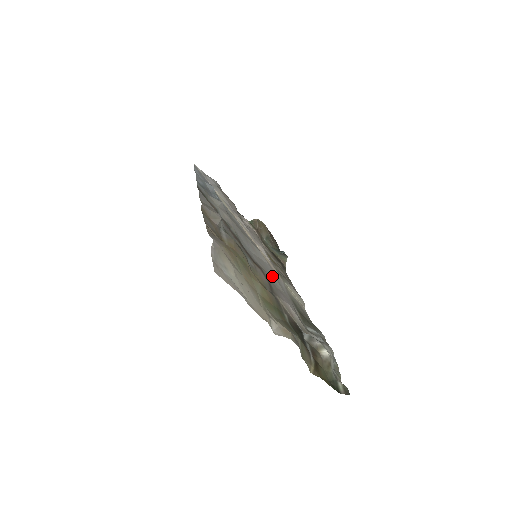
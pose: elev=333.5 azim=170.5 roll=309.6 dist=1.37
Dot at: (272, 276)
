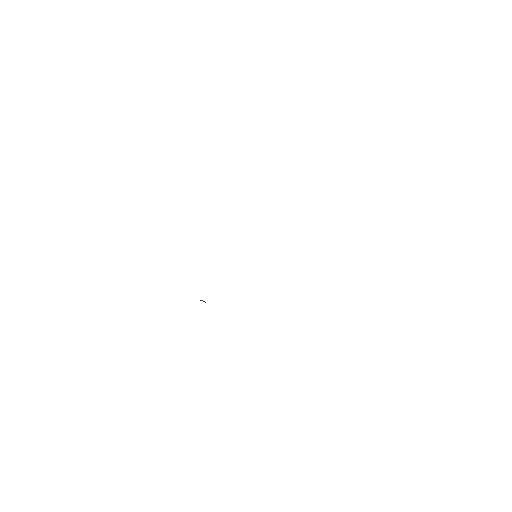
Dot at: occluded
